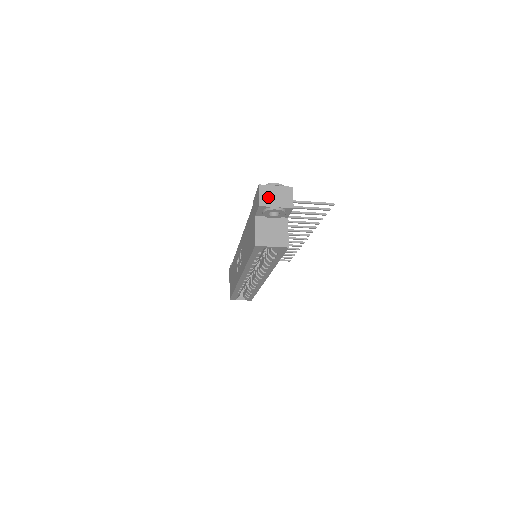
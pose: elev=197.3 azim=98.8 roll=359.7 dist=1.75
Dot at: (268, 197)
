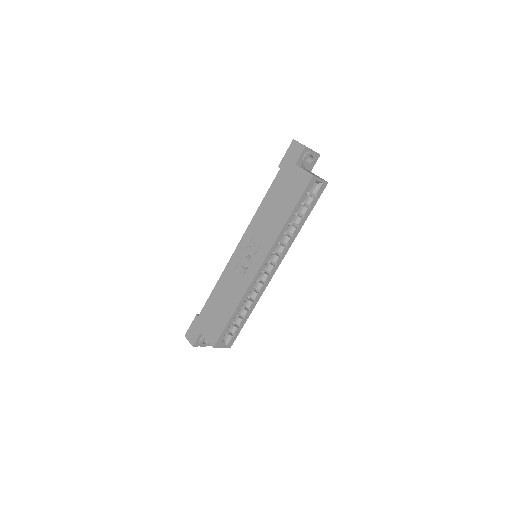
Dot at: (304, 145)
